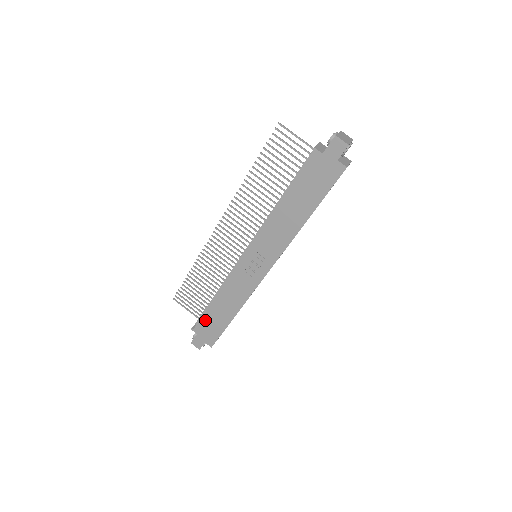
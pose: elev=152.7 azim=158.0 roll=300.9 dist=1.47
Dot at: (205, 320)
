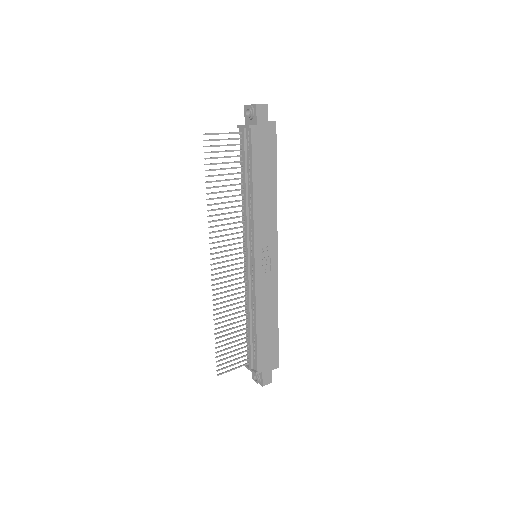
Dot at: (261, 352)
